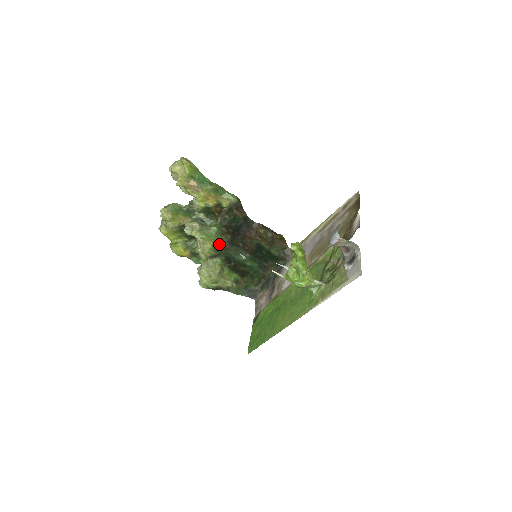
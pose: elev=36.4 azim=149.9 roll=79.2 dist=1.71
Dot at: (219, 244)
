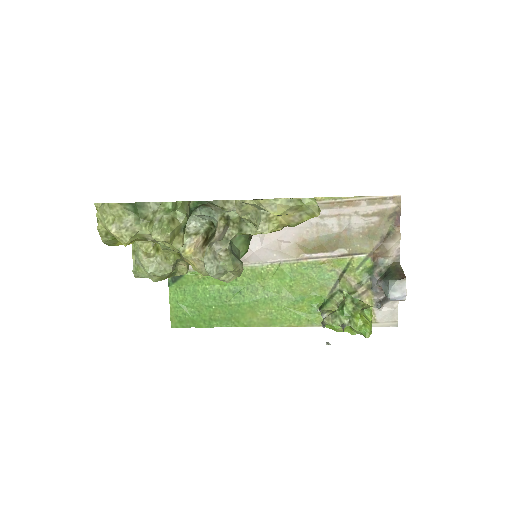
Dot at: occluded
